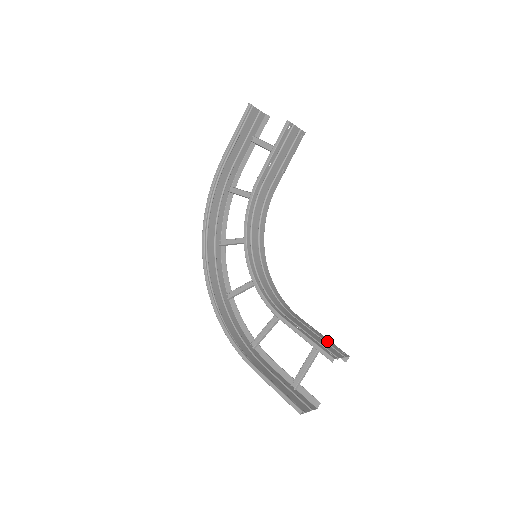
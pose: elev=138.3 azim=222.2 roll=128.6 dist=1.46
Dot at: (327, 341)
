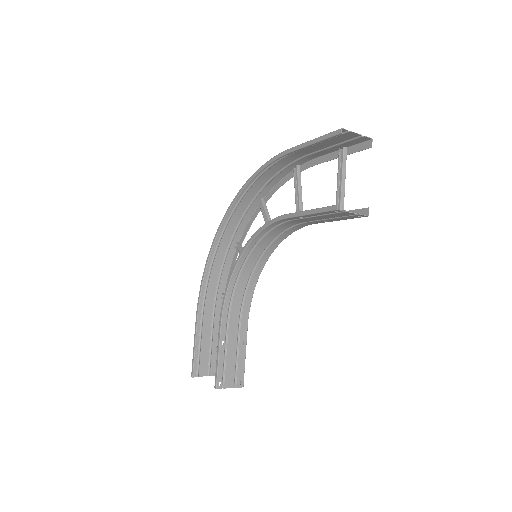
Dot at: (240, 365)
